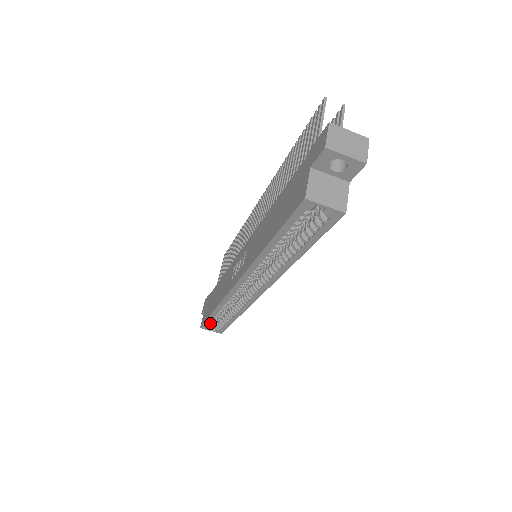
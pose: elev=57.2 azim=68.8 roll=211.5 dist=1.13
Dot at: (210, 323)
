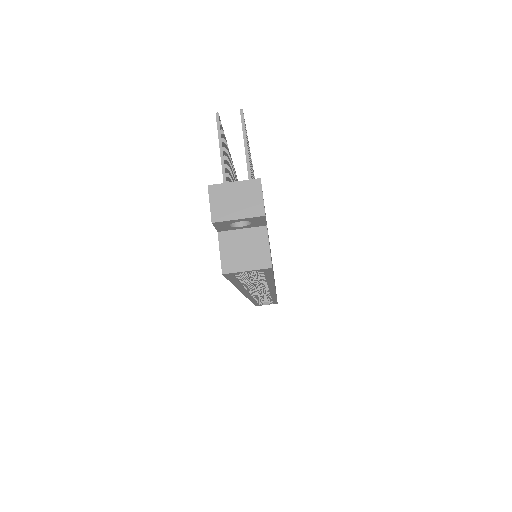
Dot at: occluded
